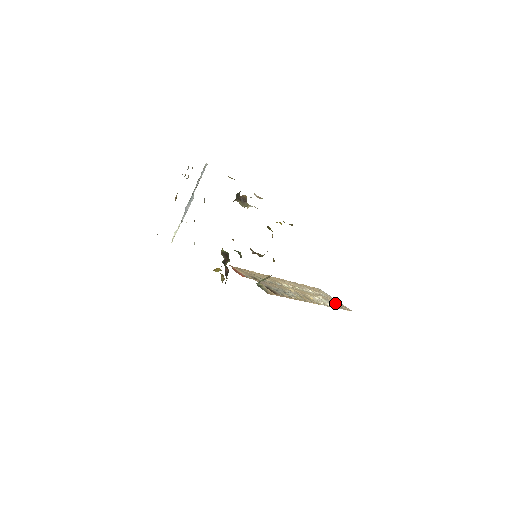
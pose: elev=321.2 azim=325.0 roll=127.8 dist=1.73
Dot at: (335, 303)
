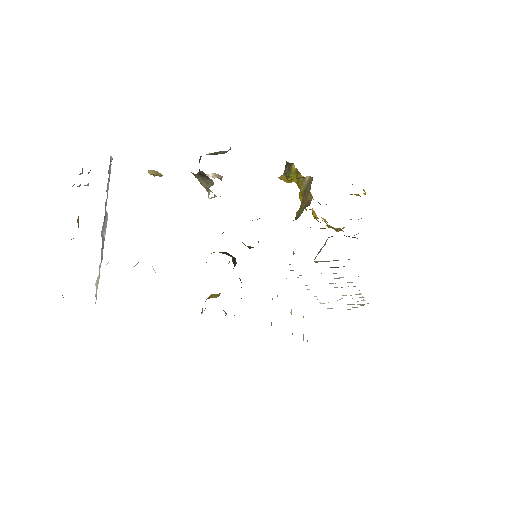
Dot at: occluded
